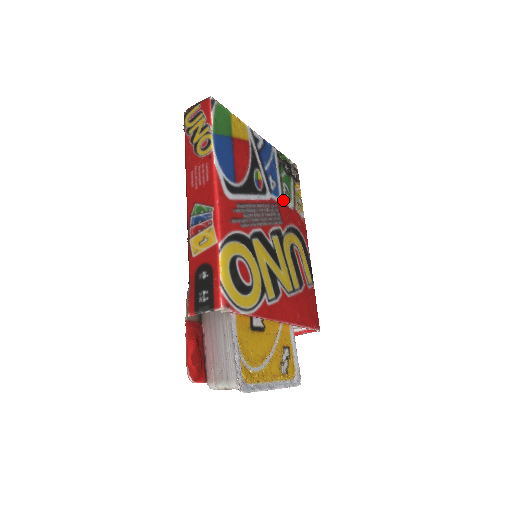
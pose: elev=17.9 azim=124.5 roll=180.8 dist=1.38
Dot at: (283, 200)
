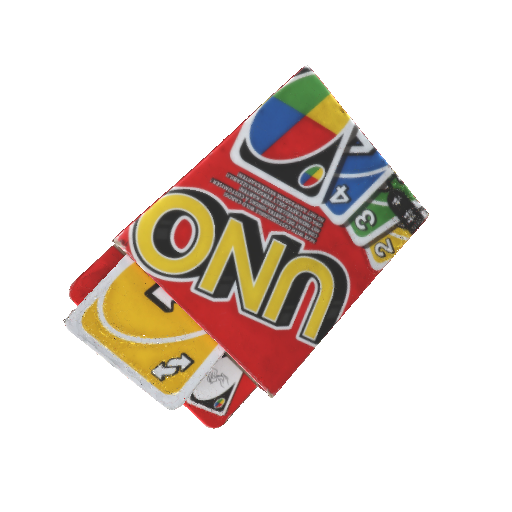
Dot at: (345, 224)
